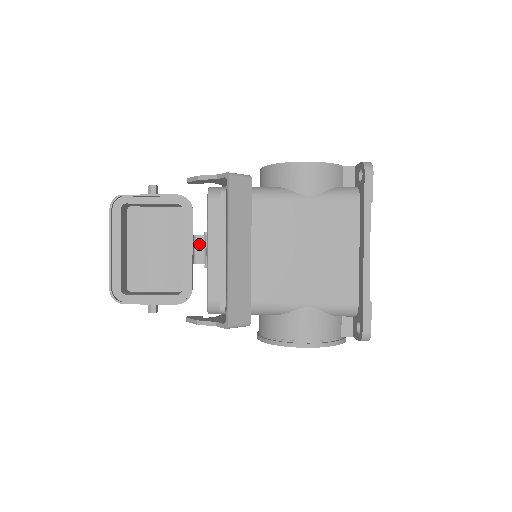
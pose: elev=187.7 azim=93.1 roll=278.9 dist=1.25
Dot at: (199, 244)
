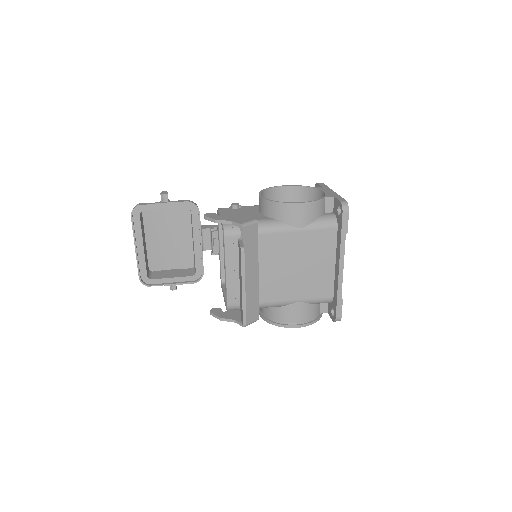
Dot at: (206, 235)
